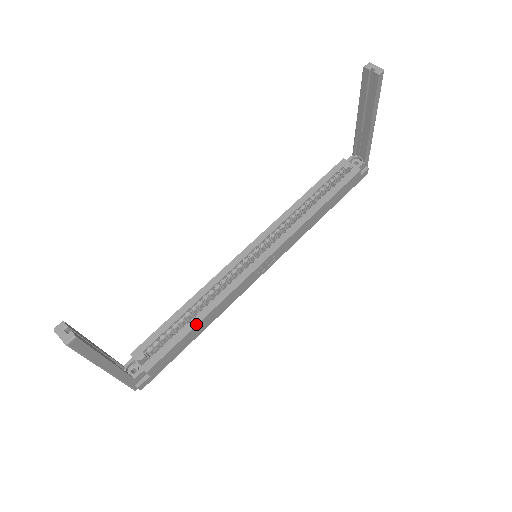
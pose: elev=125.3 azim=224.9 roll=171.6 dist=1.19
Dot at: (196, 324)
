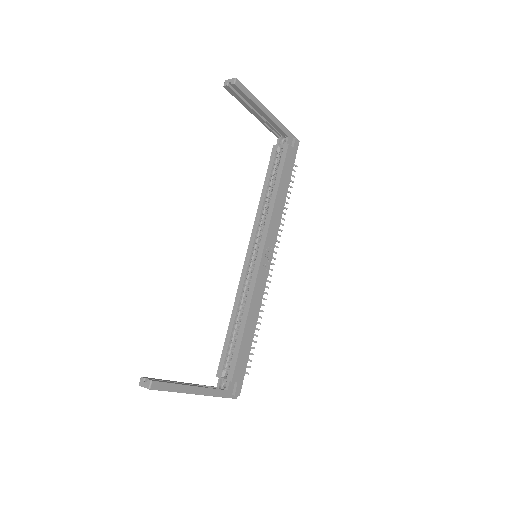
Dot at: (243, 329)
